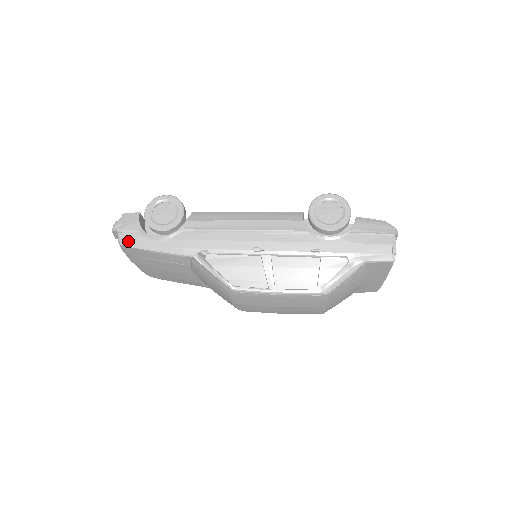
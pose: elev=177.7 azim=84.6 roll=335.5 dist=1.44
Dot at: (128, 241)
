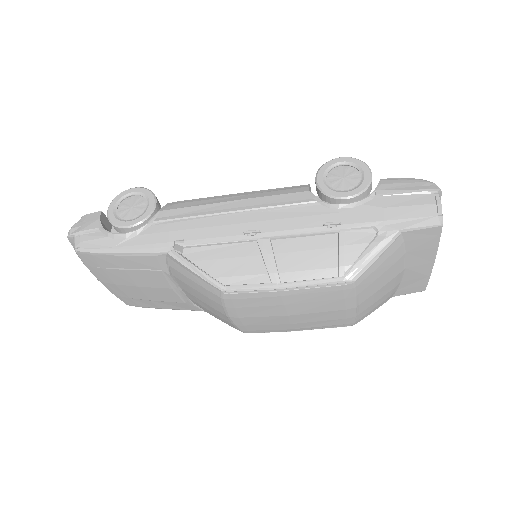
Dot at: (86, 245)
